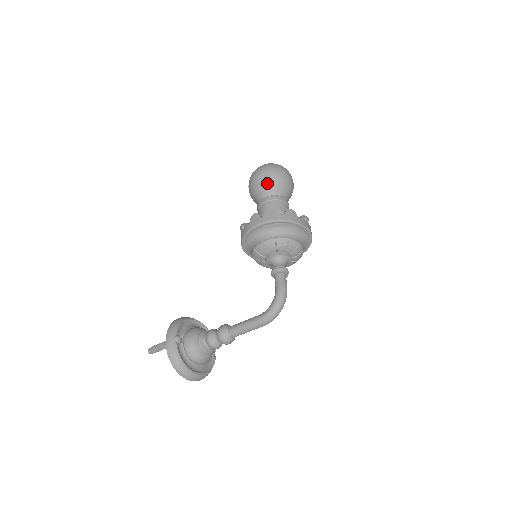
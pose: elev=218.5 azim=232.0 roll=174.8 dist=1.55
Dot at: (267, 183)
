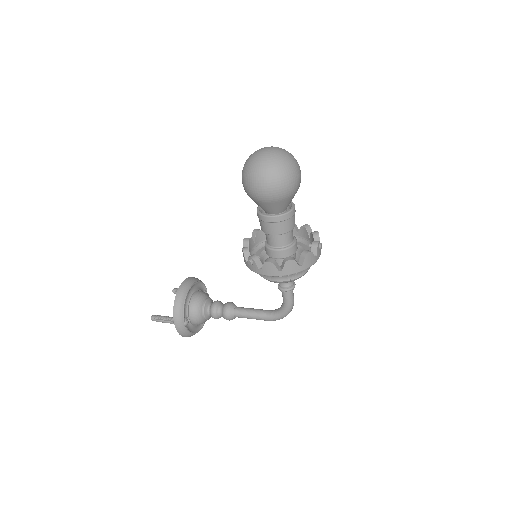
Dot at: (275, 202)
